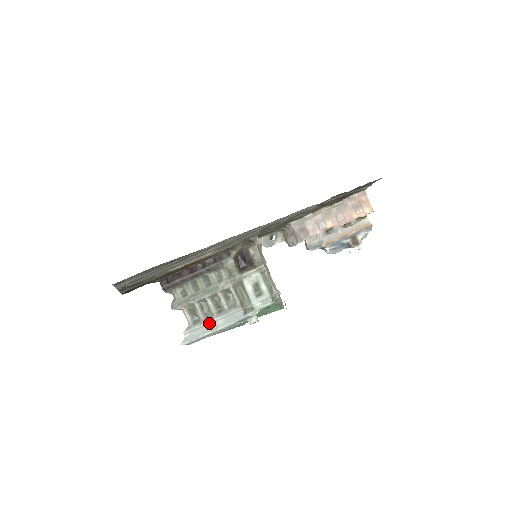
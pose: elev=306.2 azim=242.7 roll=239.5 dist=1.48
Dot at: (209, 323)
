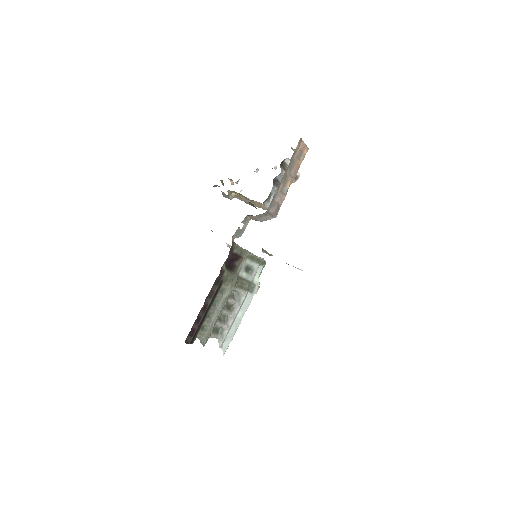
Dot at: (232, 323)
